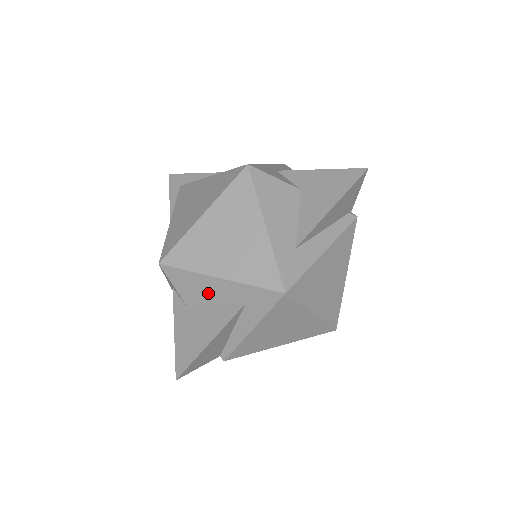
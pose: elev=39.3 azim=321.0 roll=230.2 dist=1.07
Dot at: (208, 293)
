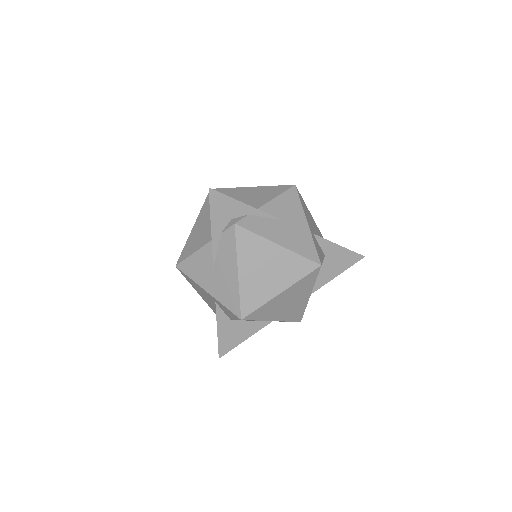
Dot at: occluded
